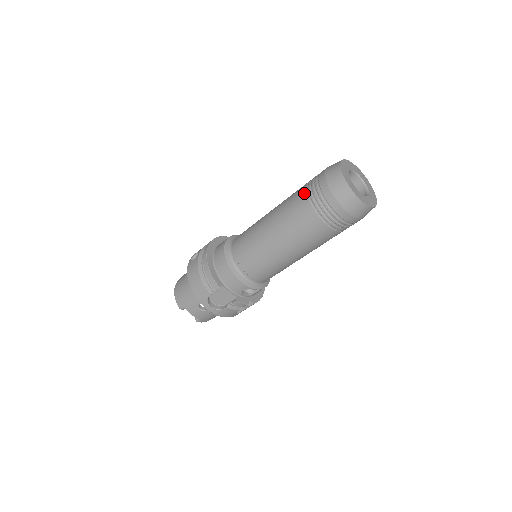
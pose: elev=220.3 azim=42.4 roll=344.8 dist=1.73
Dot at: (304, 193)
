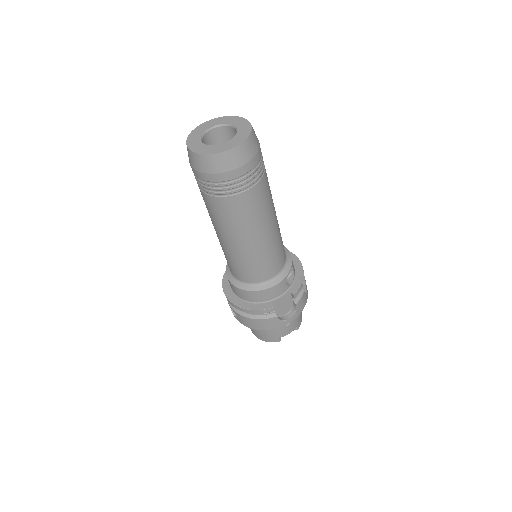
Dot at: (208, 198)
